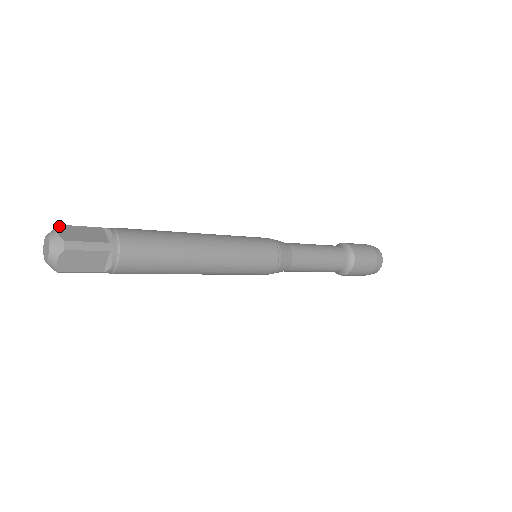
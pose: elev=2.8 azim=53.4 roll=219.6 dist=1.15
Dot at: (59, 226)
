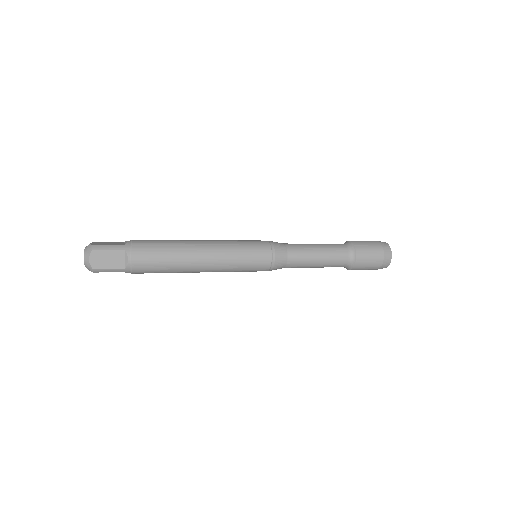
Dot at: (93, 242)
